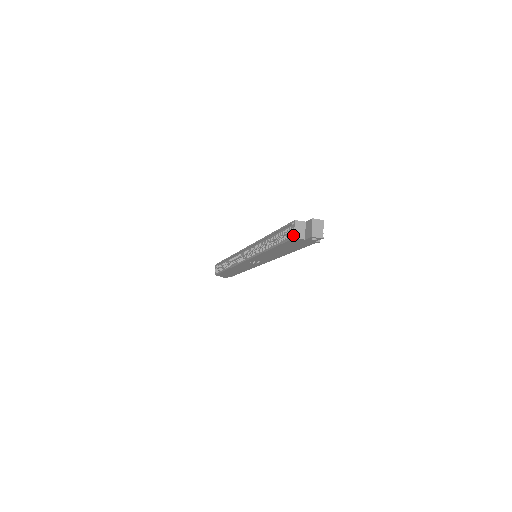
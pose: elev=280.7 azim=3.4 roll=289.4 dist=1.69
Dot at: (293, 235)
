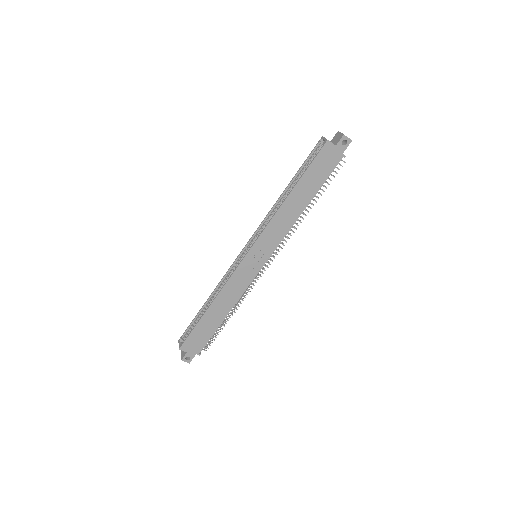
Dot at: (325, 140)
